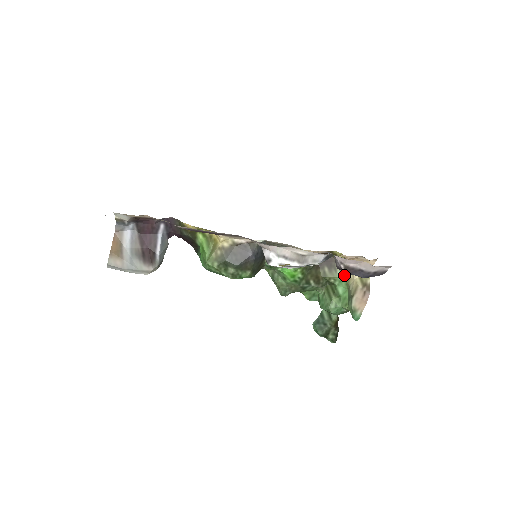
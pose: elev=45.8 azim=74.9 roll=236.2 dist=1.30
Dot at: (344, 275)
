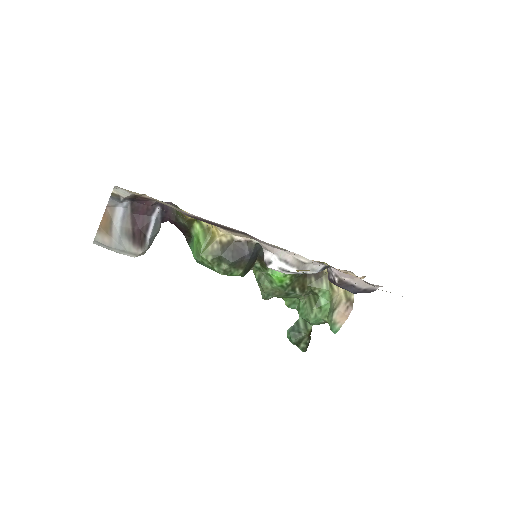
Dot at: (329, 287)
